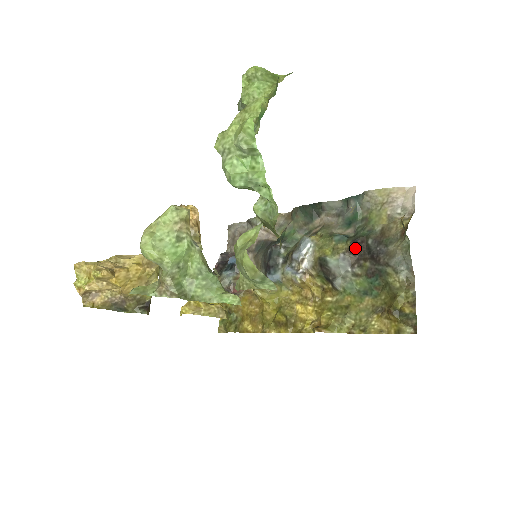
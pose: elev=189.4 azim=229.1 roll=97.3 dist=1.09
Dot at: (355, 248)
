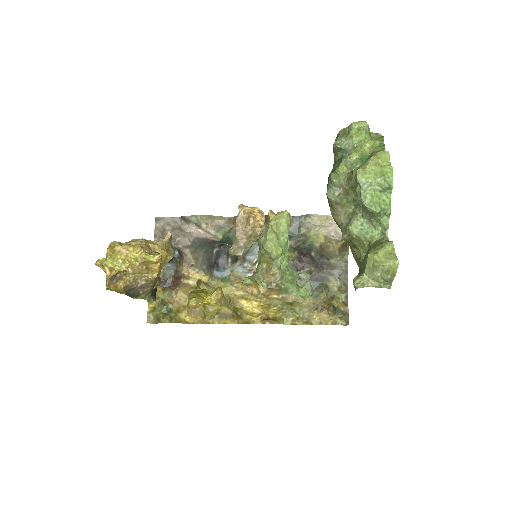
Dot at: (302, 258)
